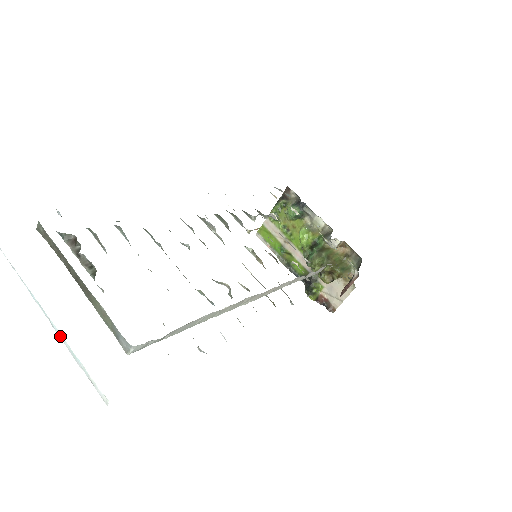
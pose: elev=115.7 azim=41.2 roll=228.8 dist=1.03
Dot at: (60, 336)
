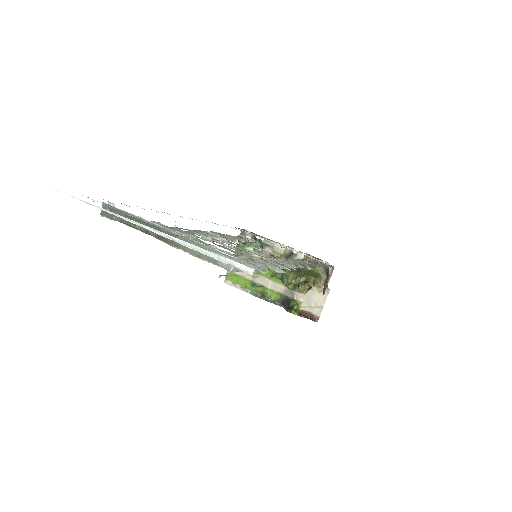
Dot at: (185, 243)
